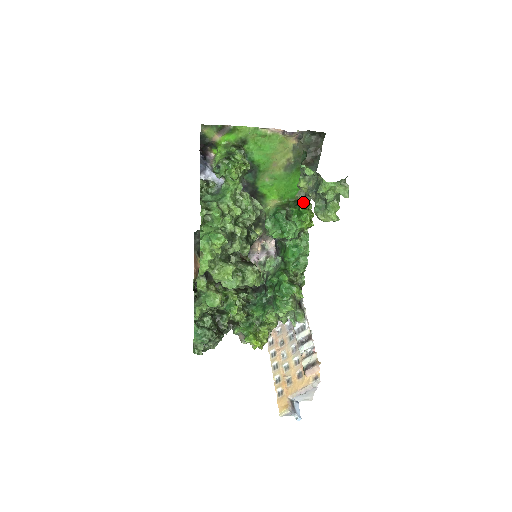
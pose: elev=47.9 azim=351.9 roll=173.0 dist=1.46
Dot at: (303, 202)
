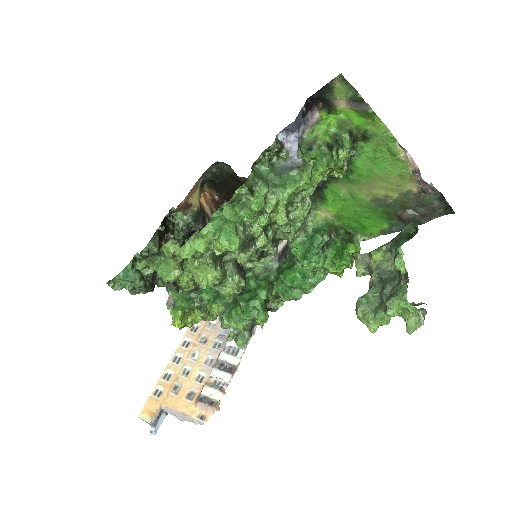
Dot at: (357, 269)
